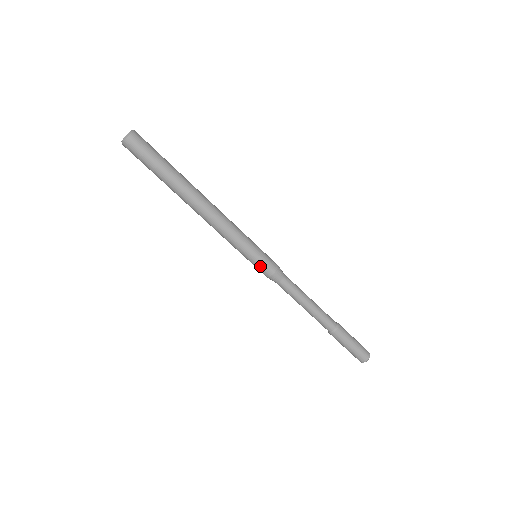
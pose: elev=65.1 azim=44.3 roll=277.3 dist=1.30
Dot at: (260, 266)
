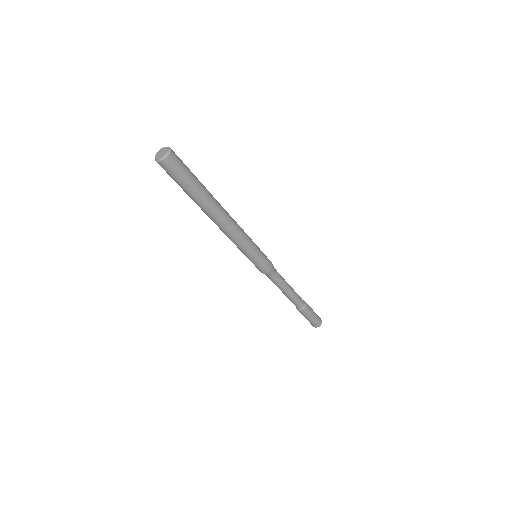
Dot at: (255, 265)
